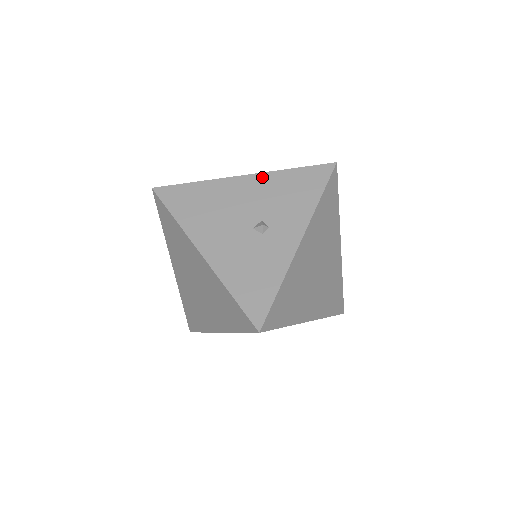
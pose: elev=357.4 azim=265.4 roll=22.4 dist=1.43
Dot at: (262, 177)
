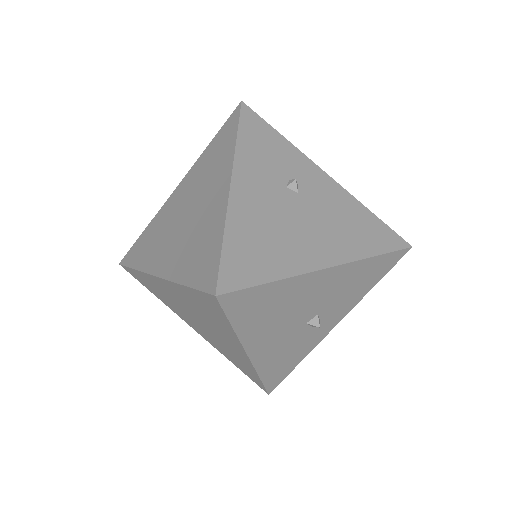
Dot at: (345, 269)
